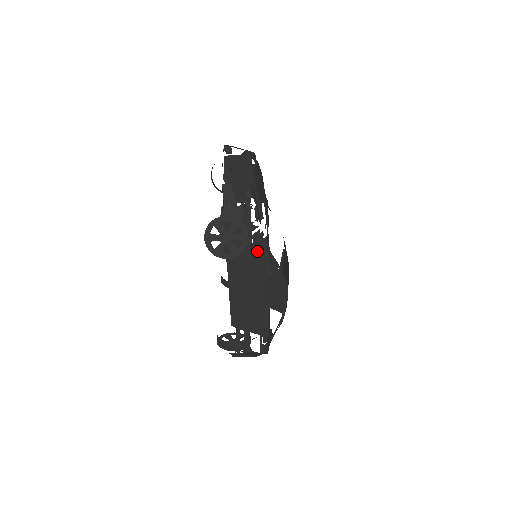
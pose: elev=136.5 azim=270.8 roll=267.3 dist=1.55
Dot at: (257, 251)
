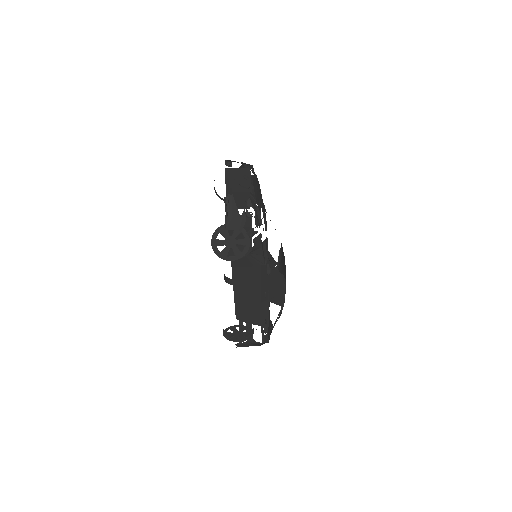
Dot at: (258, 253)
